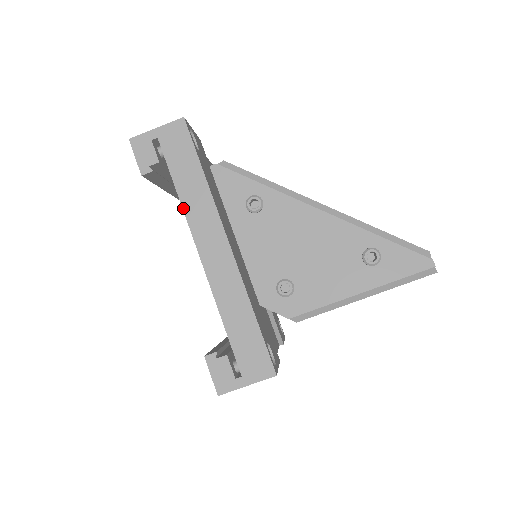
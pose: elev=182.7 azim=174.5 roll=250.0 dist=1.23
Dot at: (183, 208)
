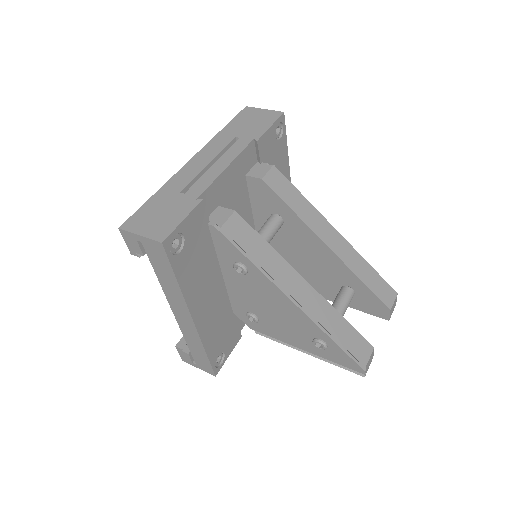
Dot at: (162, 288)
